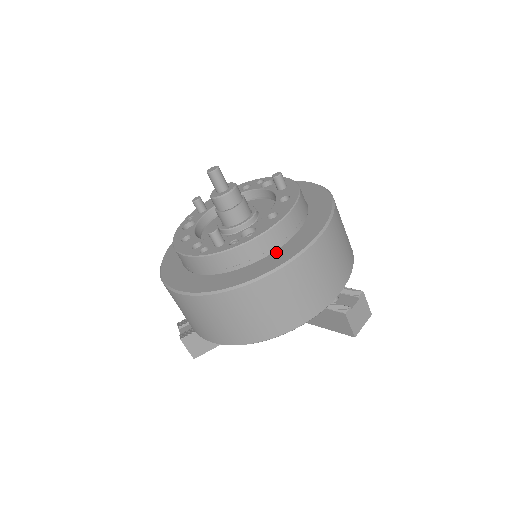
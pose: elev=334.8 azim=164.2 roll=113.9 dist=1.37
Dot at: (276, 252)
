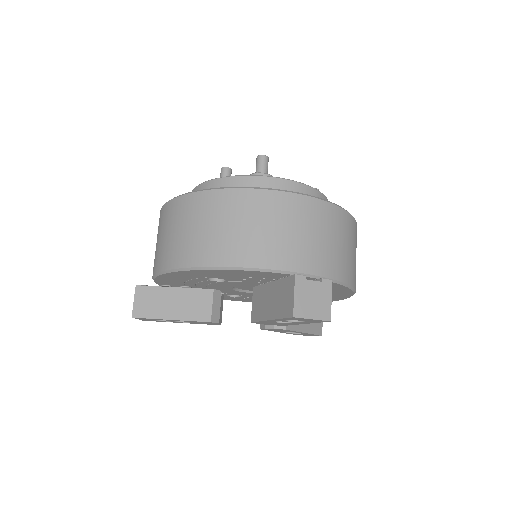
Dot at: occluded
